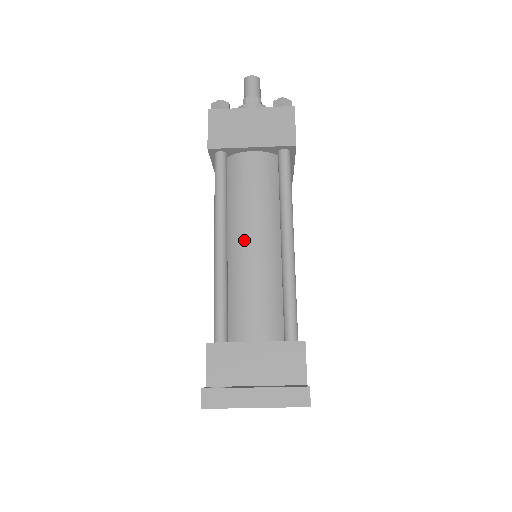
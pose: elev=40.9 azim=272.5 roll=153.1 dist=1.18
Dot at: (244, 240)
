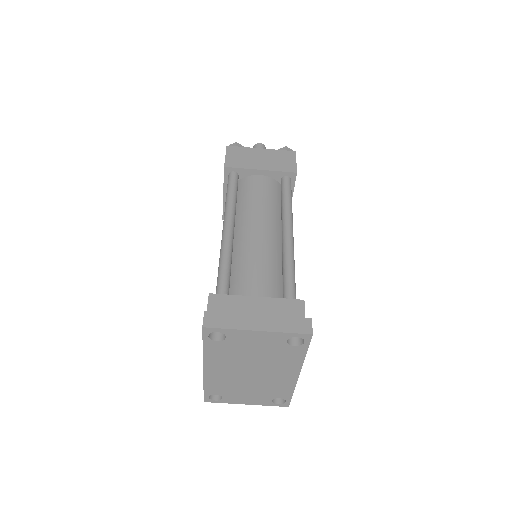
Dot at: (250, 229)
